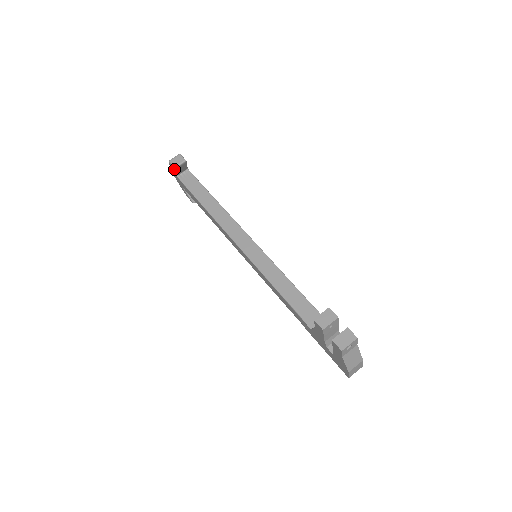
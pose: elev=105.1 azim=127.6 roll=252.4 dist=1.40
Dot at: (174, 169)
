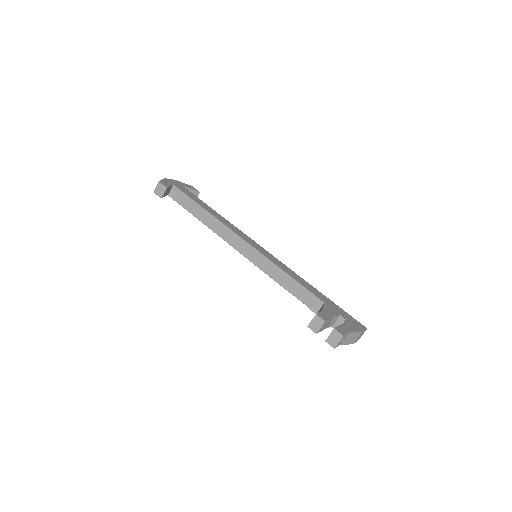
Dot at: occluded
